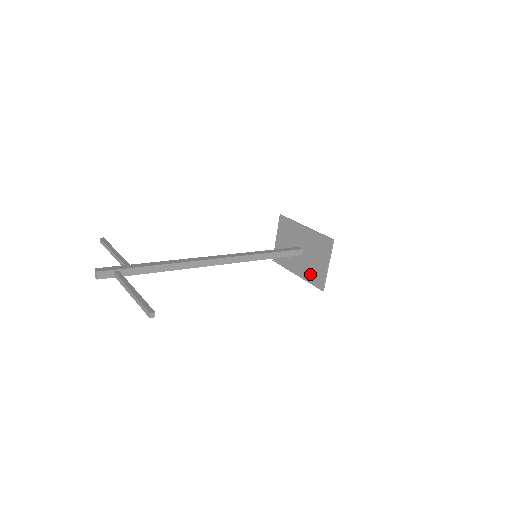
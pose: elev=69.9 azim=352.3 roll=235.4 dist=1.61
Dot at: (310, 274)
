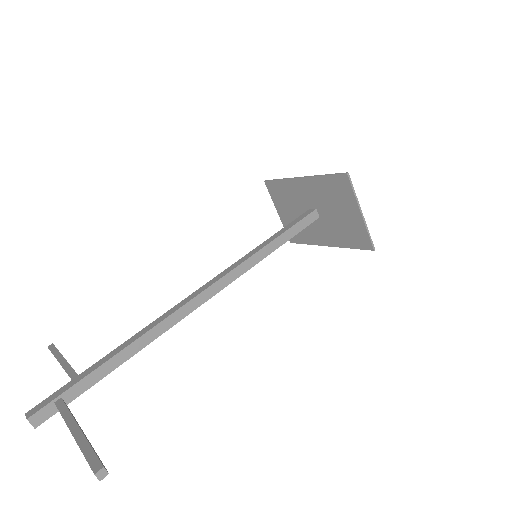
Dot at: (344, 236)
